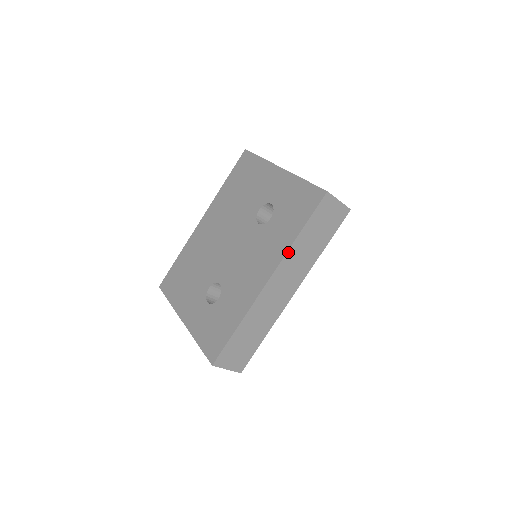
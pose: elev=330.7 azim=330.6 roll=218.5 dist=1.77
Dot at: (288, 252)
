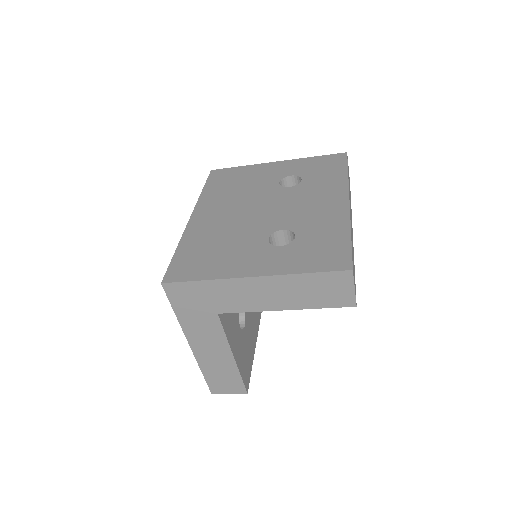
Dot at: (348, 184)
